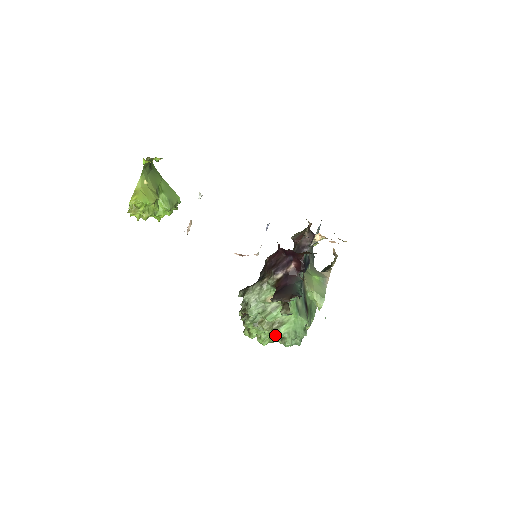
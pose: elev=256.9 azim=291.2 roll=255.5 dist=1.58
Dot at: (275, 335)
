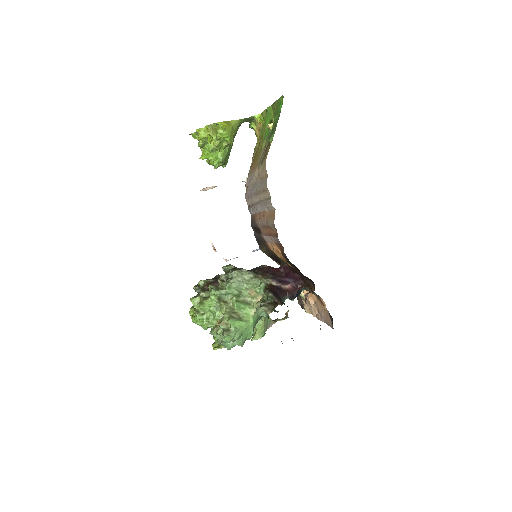
Dot at: (230, 321)
